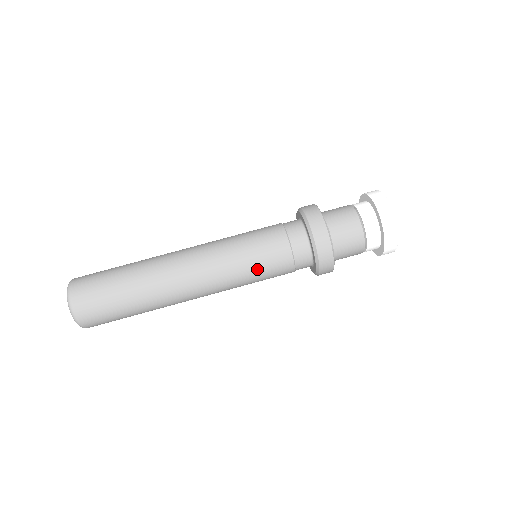
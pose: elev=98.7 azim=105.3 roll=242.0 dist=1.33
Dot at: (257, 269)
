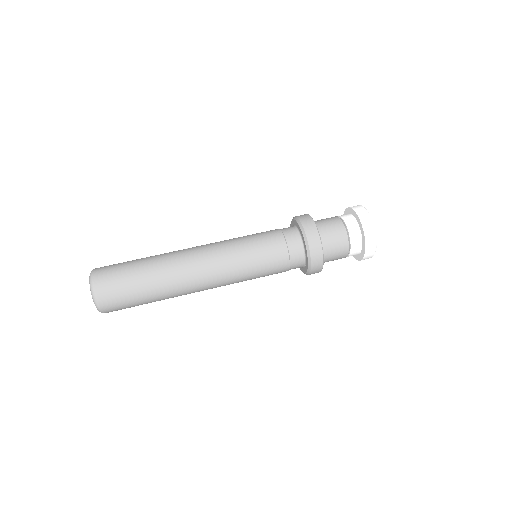
Dot at: (259, 274)
